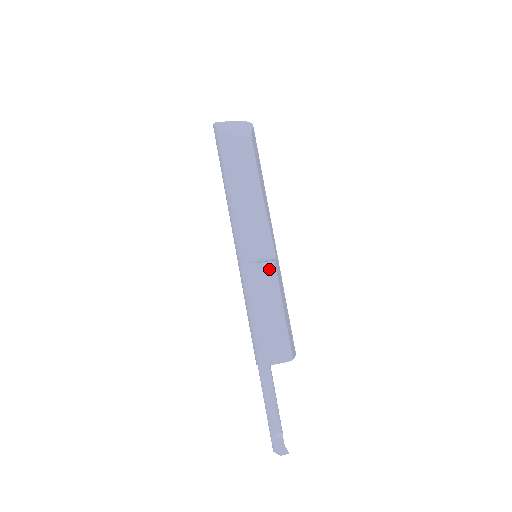
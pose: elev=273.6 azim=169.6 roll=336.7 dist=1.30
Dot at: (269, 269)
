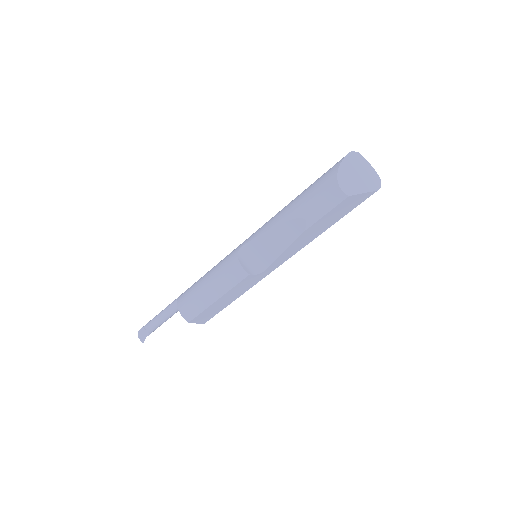
Dot at: (239, 273)
